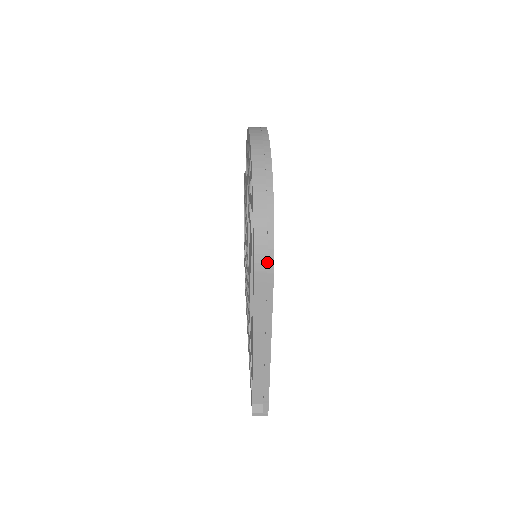
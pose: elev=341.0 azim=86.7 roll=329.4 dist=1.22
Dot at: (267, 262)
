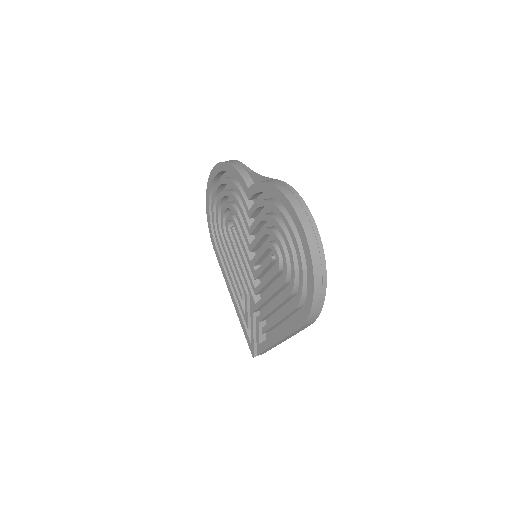
Dot at: (312, 321)
